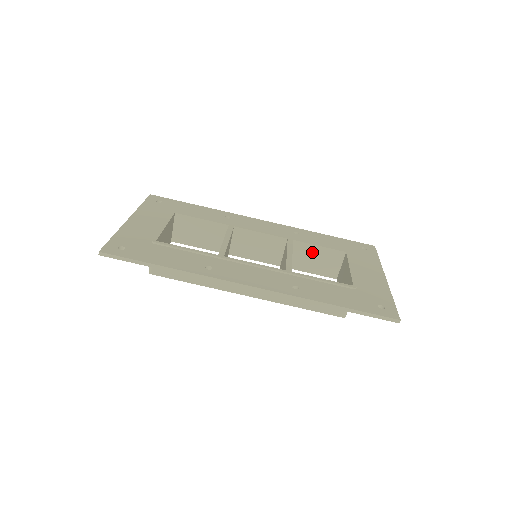
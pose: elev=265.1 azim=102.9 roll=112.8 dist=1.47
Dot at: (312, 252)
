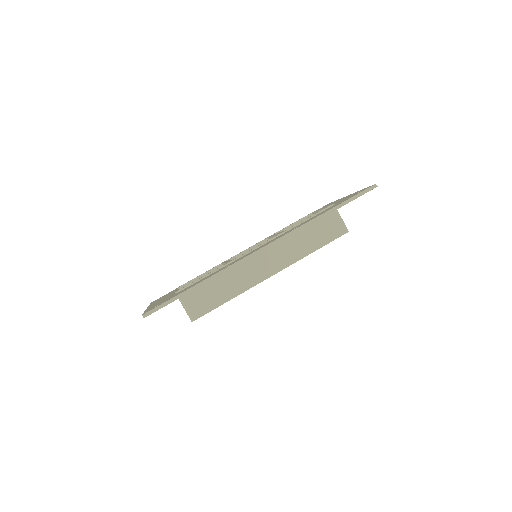
Dot at: occluded
